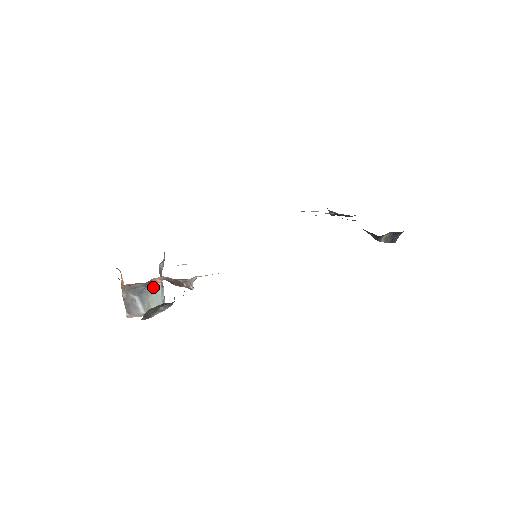
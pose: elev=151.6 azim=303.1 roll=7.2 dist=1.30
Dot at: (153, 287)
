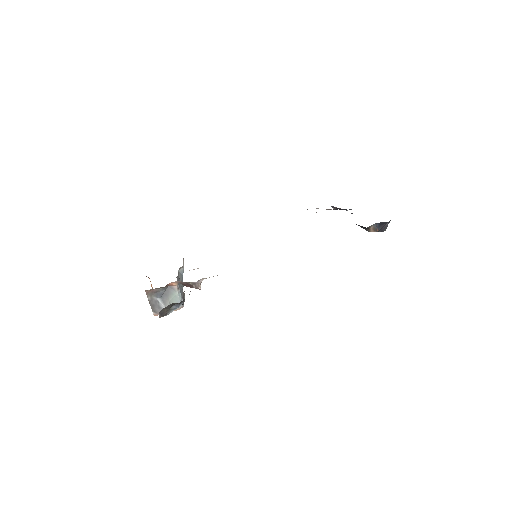
Dot at: (171, 290)
